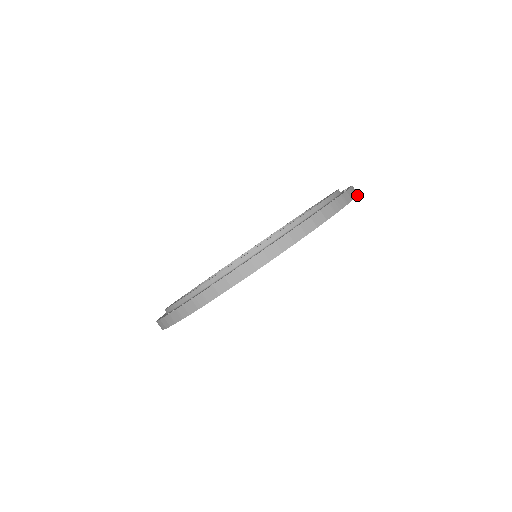
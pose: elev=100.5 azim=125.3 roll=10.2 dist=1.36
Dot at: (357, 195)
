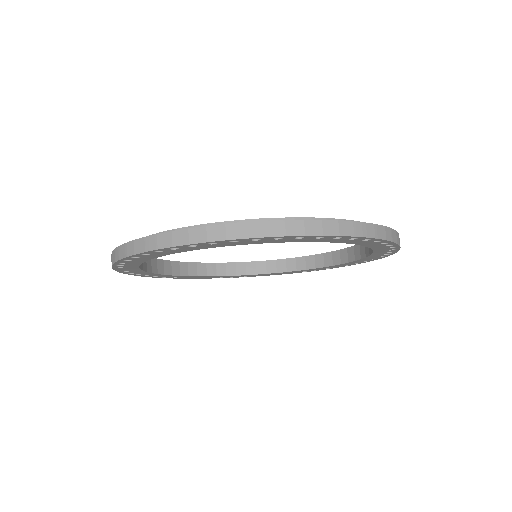
Dot at: (397, 243)
